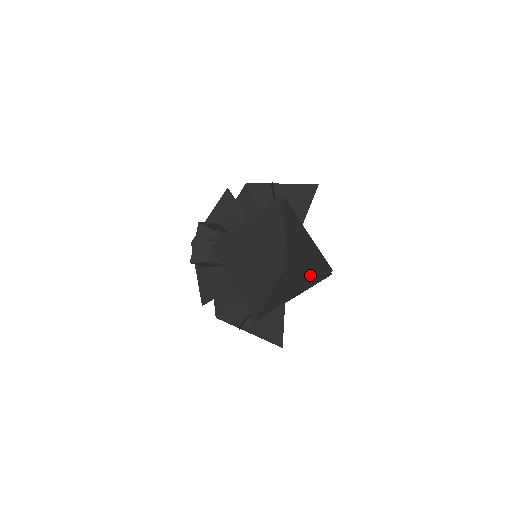
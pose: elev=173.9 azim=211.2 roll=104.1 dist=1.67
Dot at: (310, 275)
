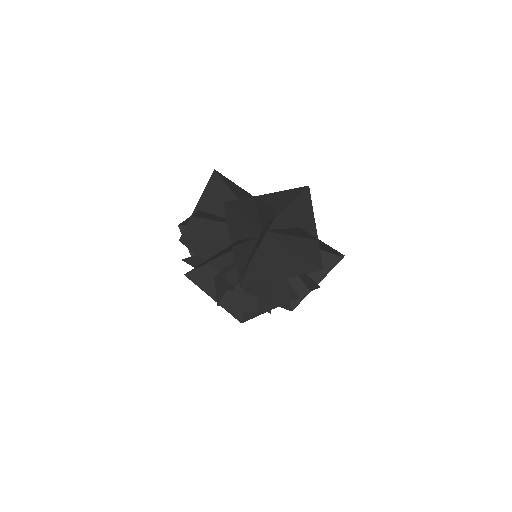
Dot at: occluded
